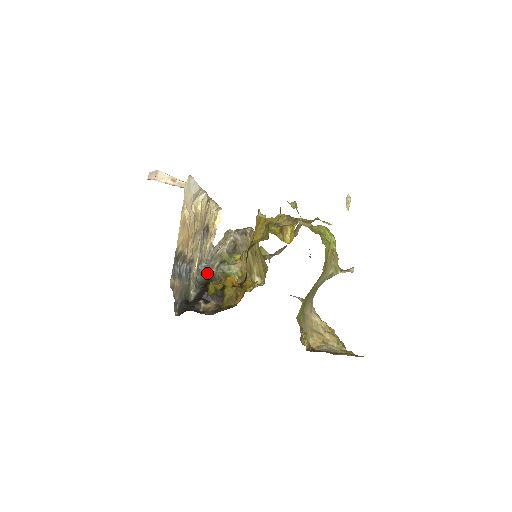
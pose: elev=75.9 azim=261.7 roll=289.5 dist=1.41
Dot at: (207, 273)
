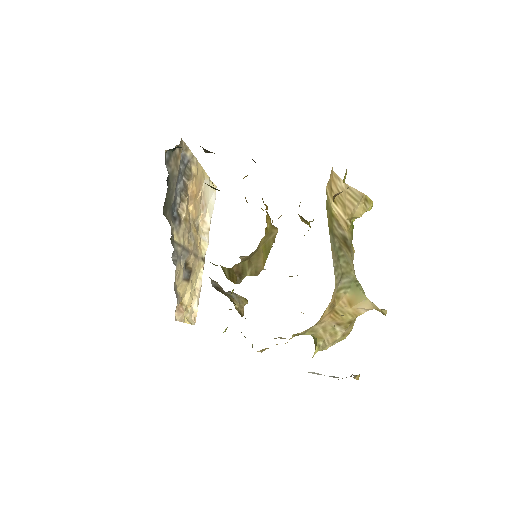
Dot at: occluded
